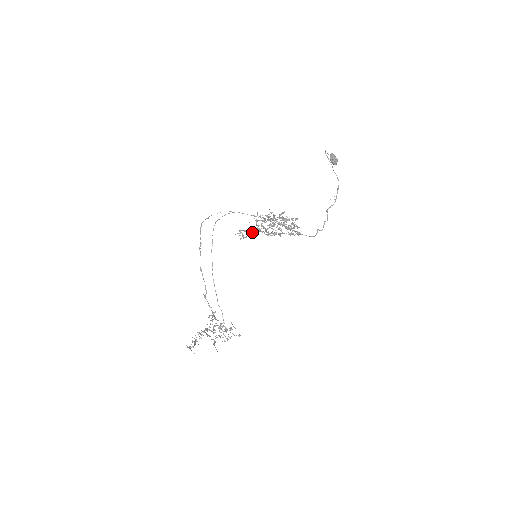
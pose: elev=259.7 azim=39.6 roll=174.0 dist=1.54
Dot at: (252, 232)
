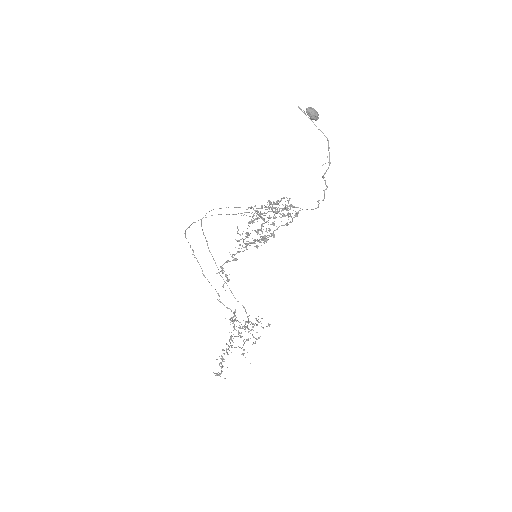
Dot at: (237, 259)
